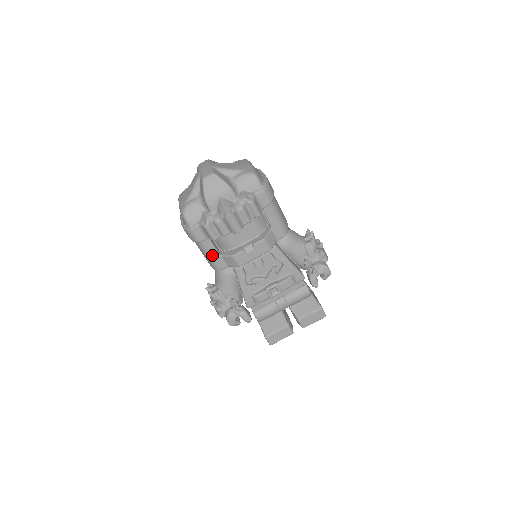
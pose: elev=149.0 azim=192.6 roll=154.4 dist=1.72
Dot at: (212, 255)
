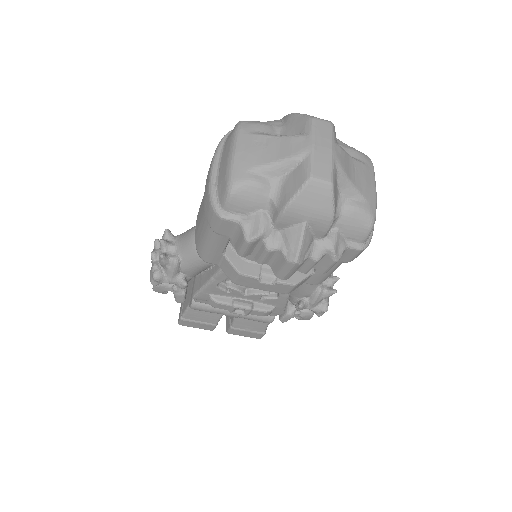
Dot at: (213, 247)
